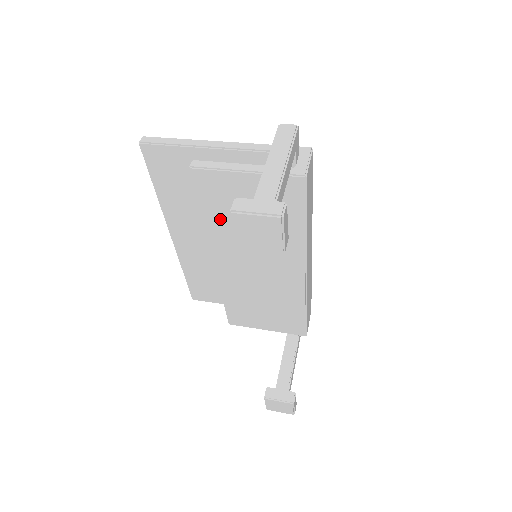
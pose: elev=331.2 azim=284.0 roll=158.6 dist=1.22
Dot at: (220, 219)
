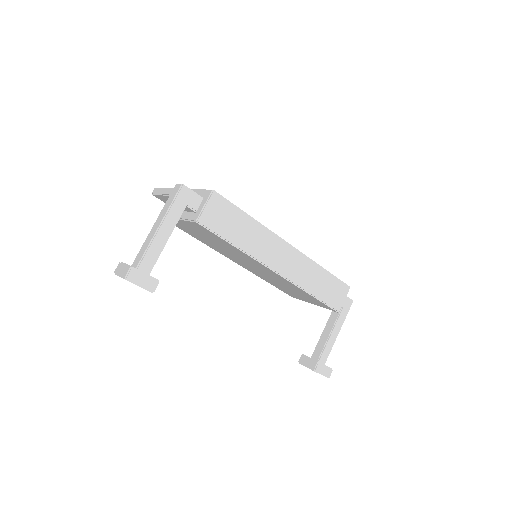
Dot at: (203, 240)
